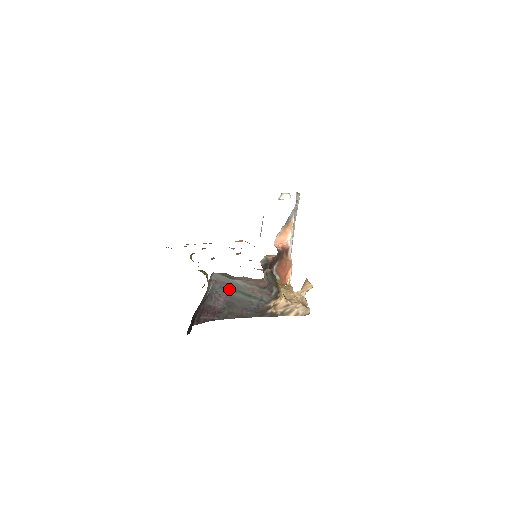
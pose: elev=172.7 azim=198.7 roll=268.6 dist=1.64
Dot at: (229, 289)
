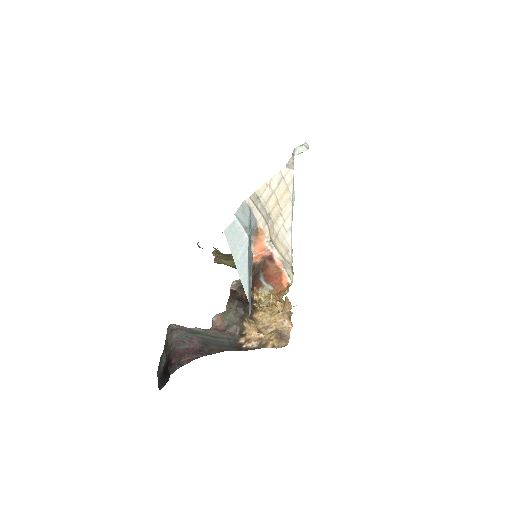
Dot at: (195, 333)
